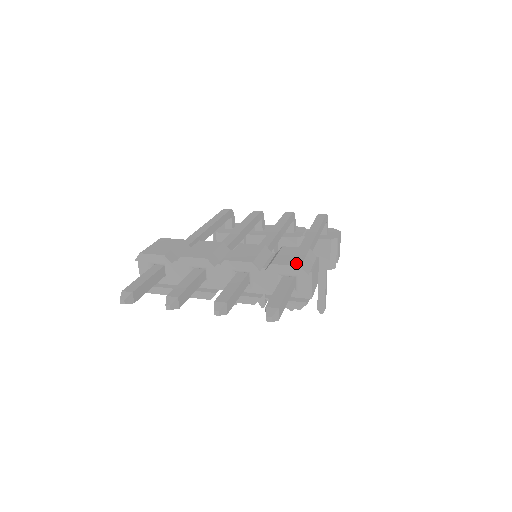
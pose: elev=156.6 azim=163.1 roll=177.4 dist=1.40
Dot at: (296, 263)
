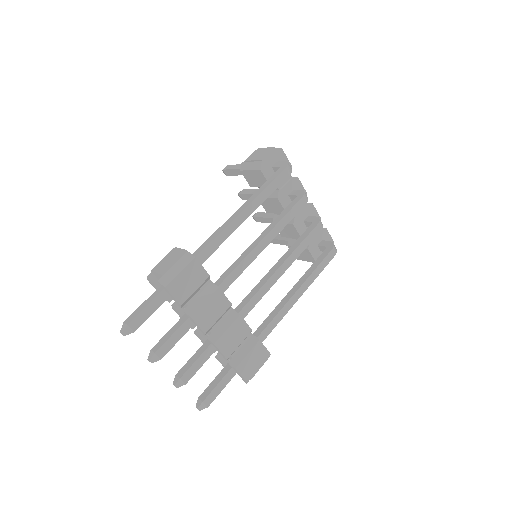
Dot at: (248, 377)
